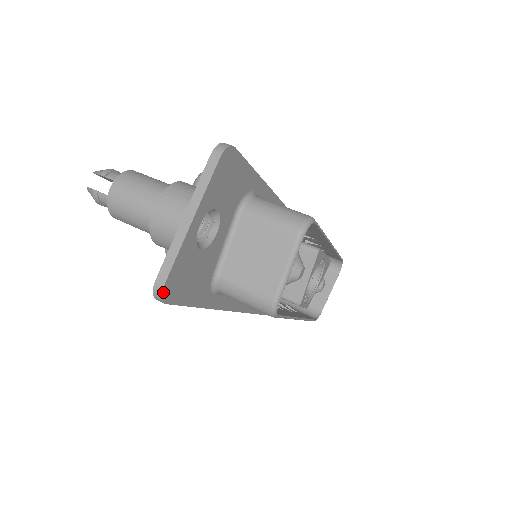
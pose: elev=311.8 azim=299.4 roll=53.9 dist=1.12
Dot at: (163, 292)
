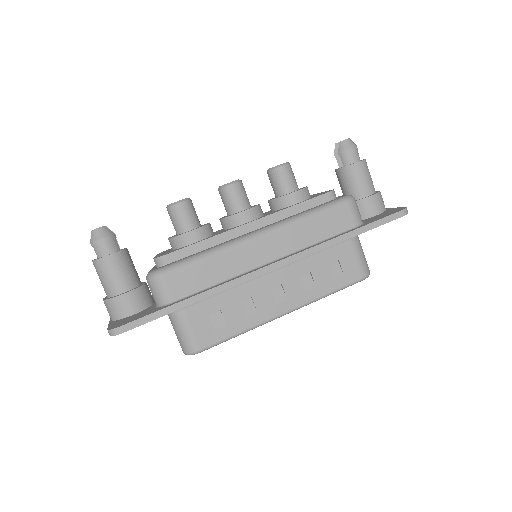
Dot at: occluded
